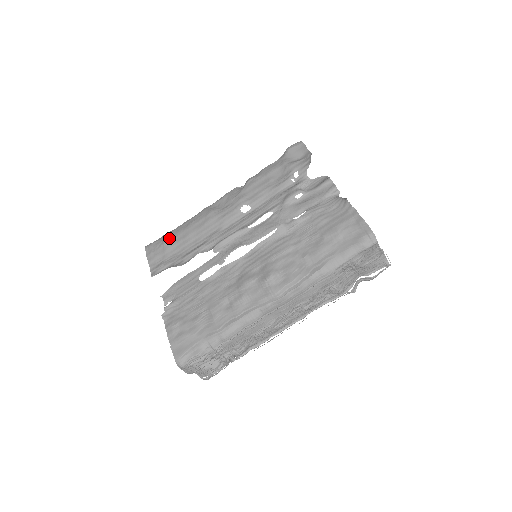
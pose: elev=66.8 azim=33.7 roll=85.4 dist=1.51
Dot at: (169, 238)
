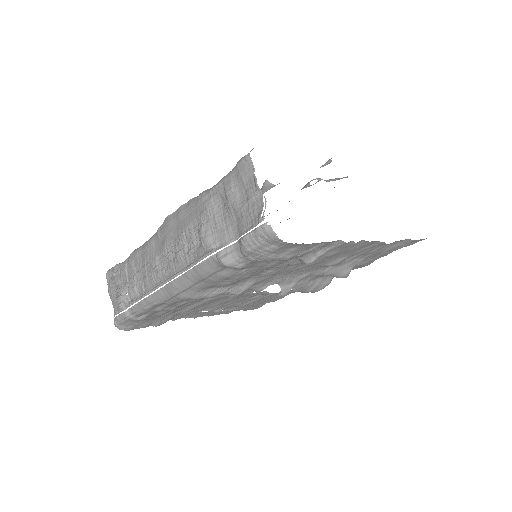
Dot at: occluded
